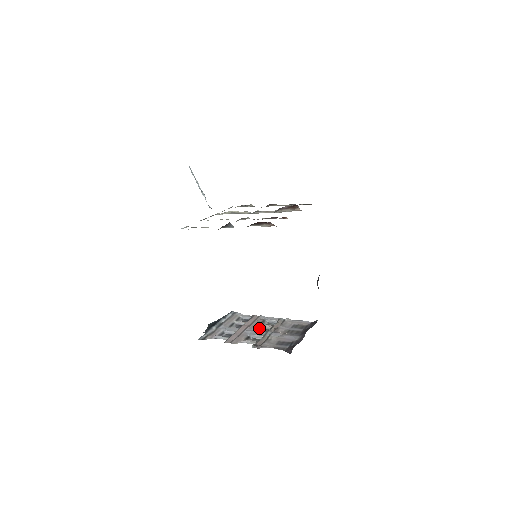
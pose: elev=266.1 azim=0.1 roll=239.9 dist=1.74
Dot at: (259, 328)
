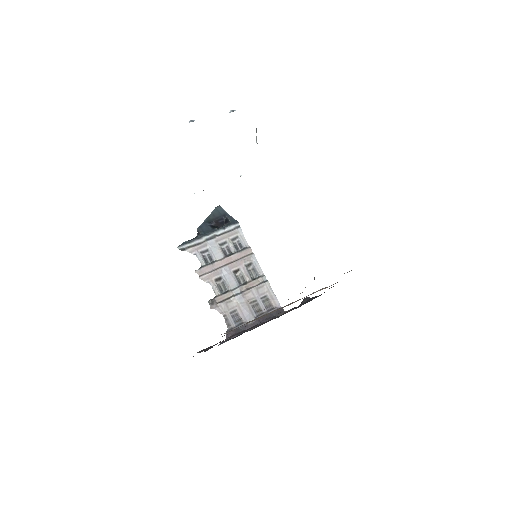
Dot at: (238, 272)
